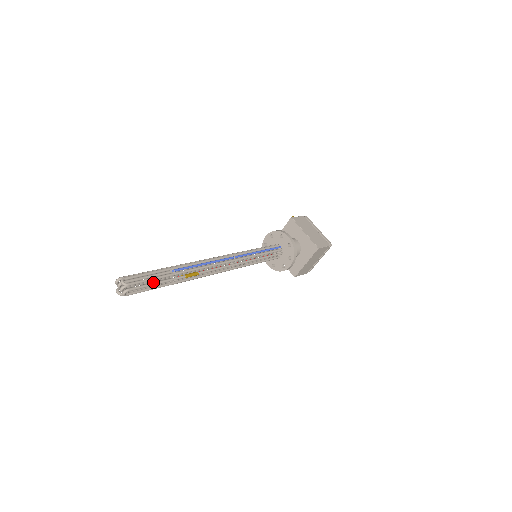
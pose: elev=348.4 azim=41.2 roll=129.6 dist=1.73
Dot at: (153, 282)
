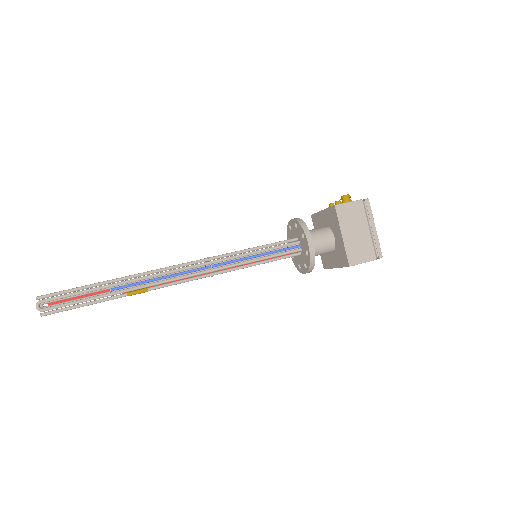
Dot at: (80, 304)
